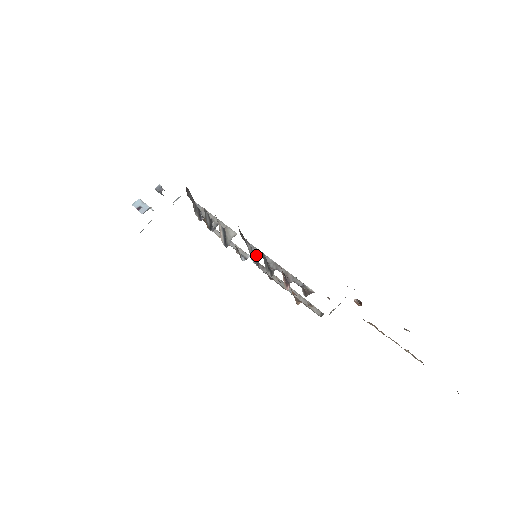
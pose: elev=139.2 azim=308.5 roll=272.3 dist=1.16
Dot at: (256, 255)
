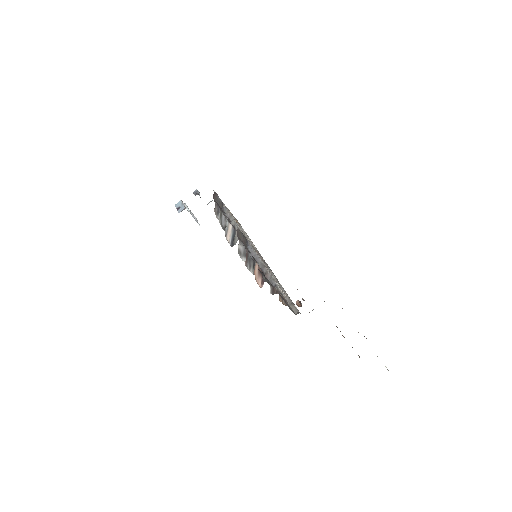
Dot at: occluded
